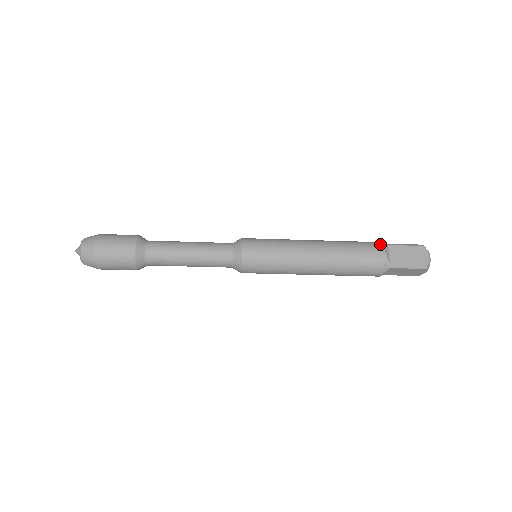
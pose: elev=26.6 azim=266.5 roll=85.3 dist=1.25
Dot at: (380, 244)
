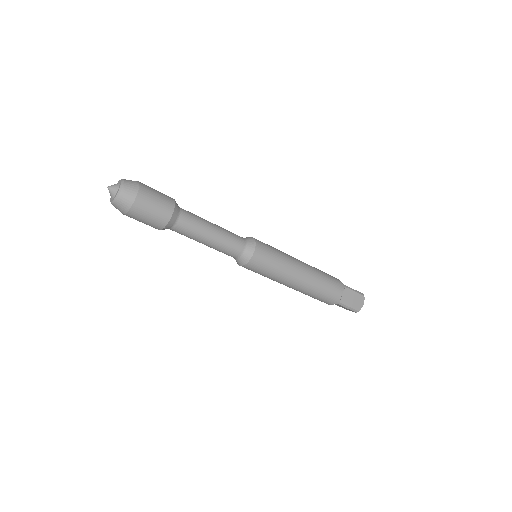
Dot at: occluded
